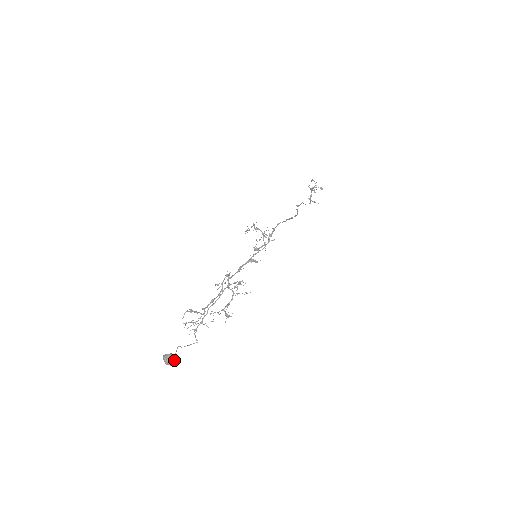
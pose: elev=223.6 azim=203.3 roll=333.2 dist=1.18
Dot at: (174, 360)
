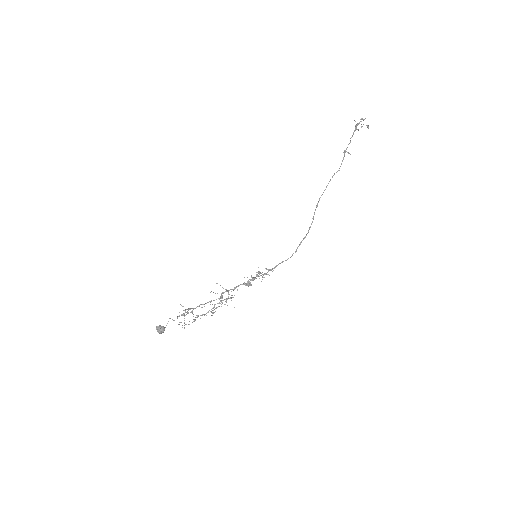
Dot at: (164, 330)
